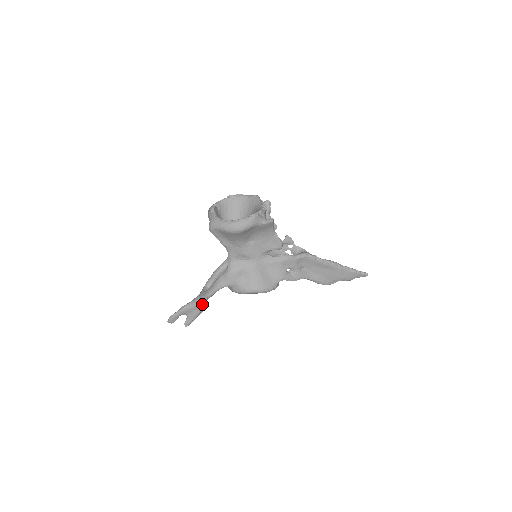
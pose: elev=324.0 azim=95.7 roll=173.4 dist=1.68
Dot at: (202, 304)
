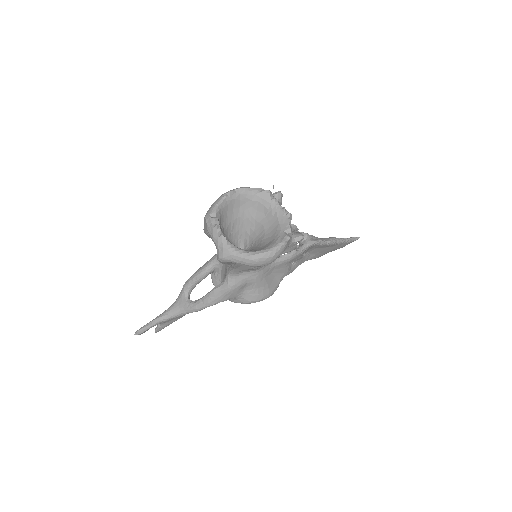
Dot at: (184, 315)
